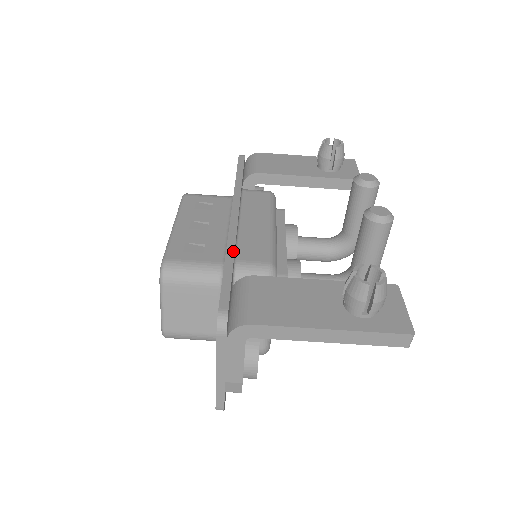
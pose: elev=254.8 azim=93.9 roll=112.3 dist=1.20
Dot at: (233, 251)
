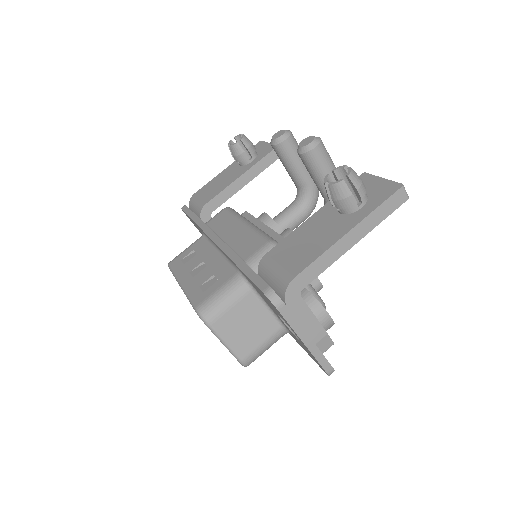
Dot at: (236, 256)
